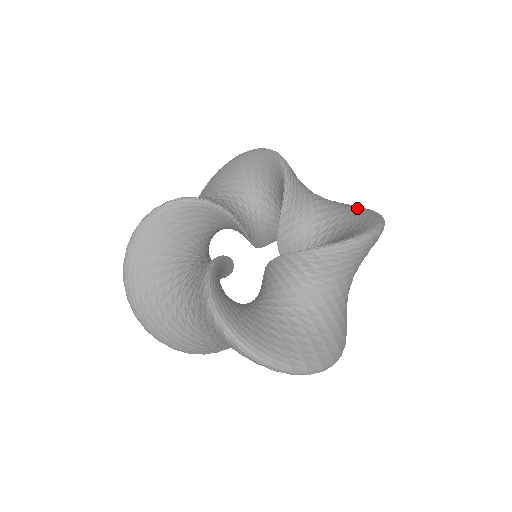
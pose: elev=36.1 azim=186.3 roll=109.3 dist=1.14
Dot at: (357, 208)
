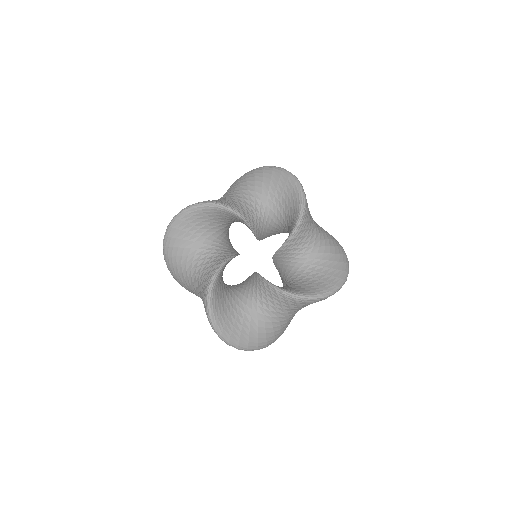
Dot at: (338, 257)
